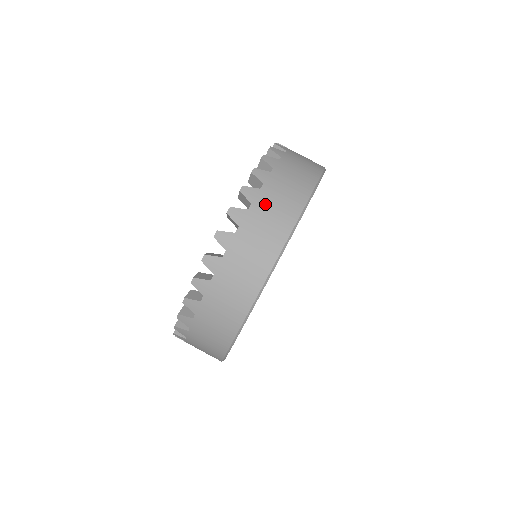
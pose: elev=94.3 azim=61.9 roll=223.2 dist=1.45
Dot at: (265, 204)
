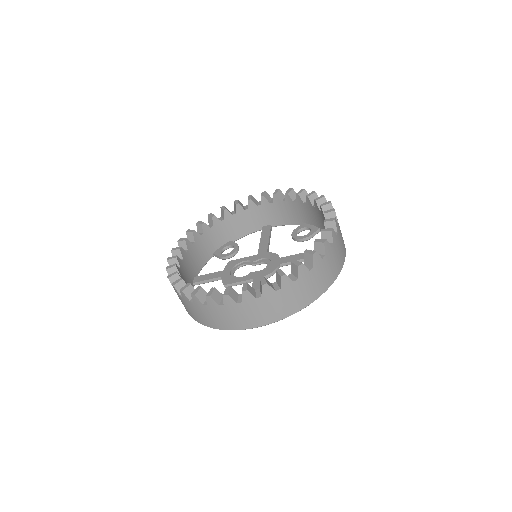
Dot at: (330, 259)
